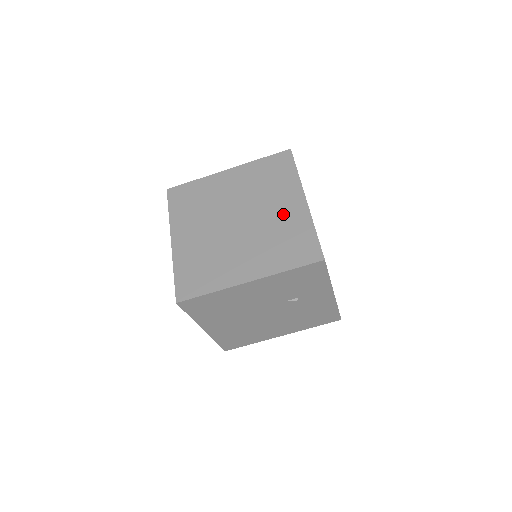
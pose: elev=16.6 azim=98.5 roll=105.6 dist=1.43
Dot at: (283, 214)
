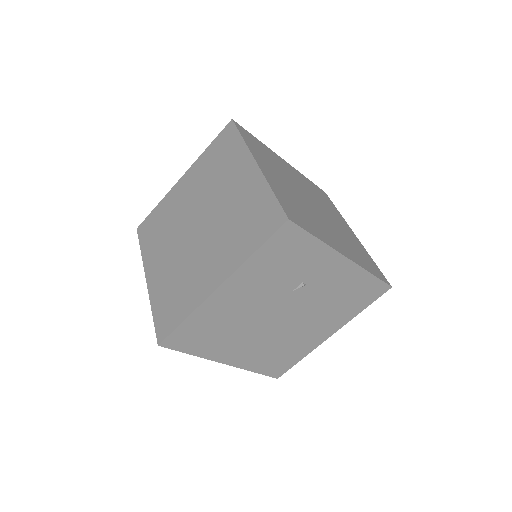
Dot at: (237, 192)
